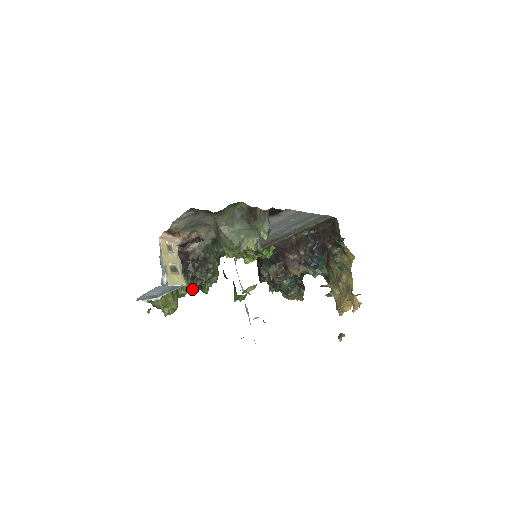
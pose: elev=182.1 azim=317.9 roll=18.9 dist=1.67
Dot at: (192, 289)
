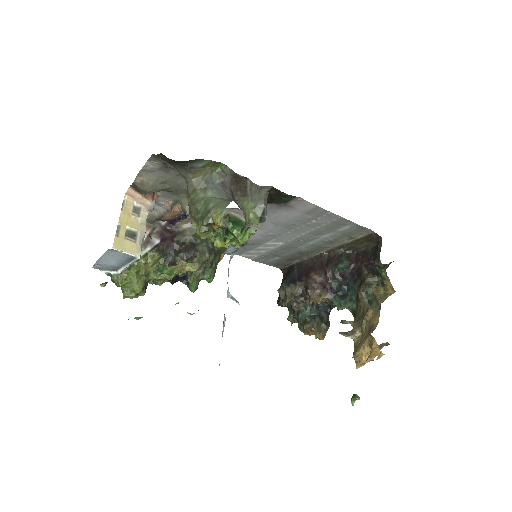
Dot at: (168, 277)
